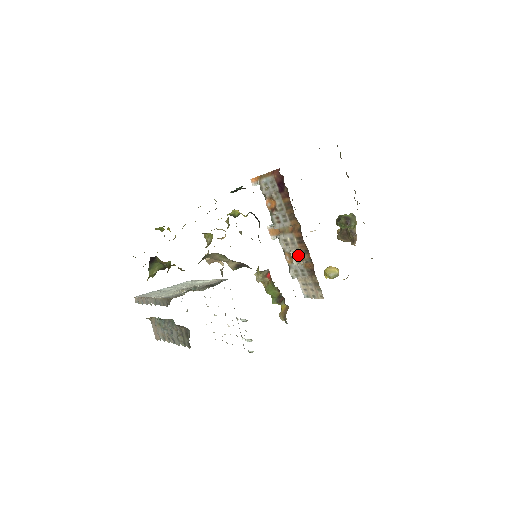
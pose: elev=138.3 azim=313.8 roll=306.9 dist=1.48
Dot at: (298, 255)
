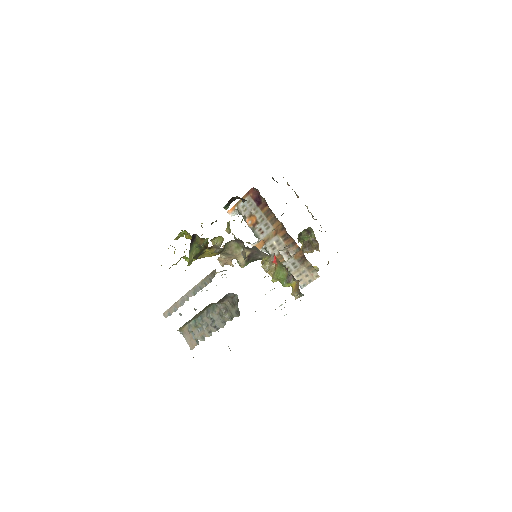
Dot at: (287, 250)
